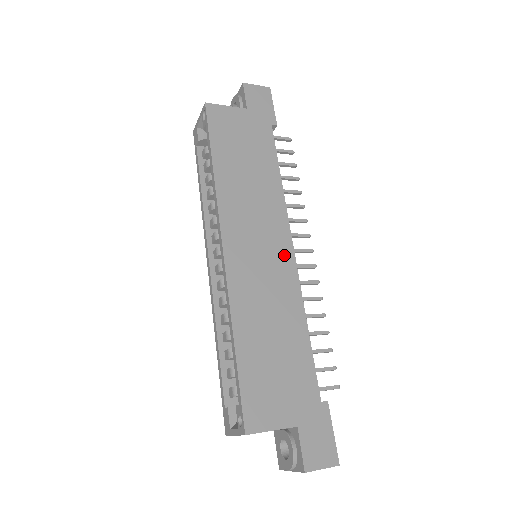
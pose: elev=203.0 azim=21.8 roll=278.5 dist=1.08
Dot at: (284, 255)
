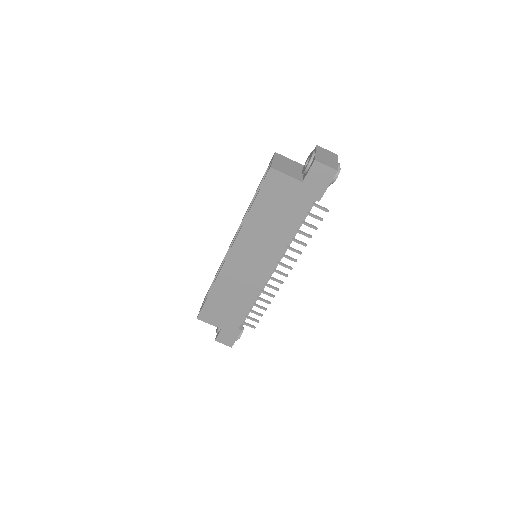
Dot at: (263, 273)
